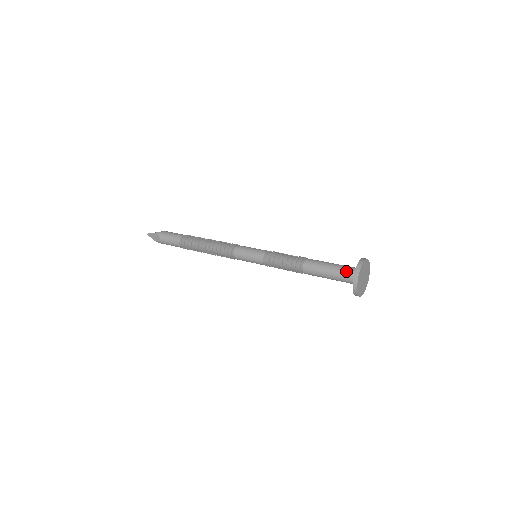
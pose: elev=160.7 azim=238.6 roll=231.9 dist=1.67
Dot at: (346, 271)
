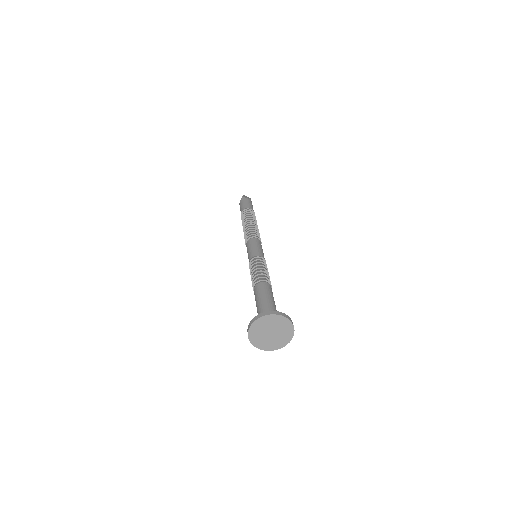
Dot at: occluded
